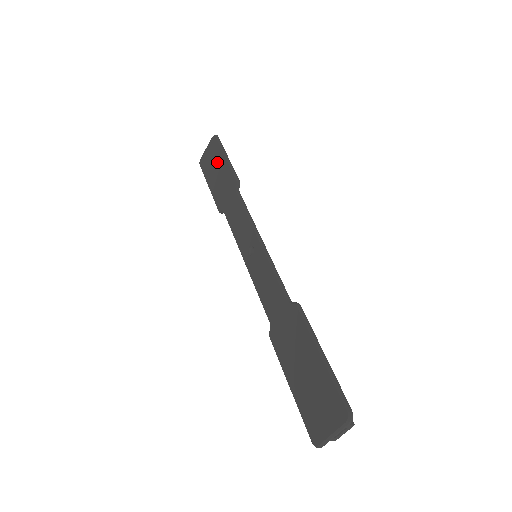
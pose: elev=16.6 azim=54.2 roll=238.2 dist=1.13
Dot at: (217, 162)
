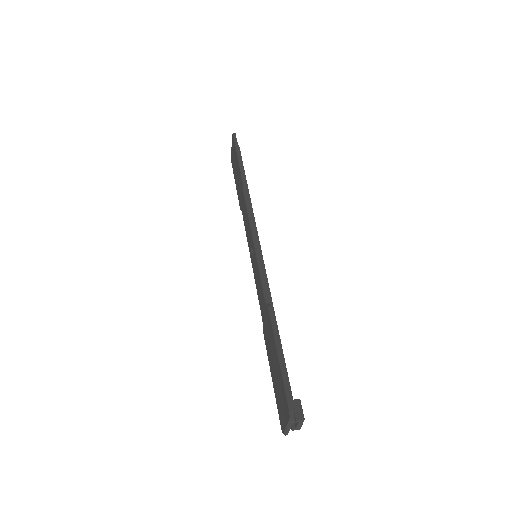
Dot at: (235, 161)
